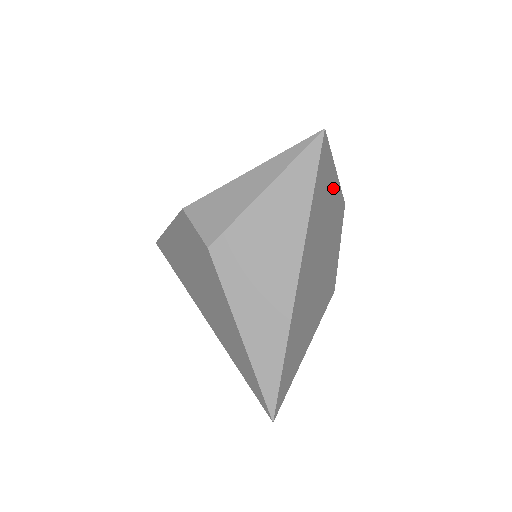
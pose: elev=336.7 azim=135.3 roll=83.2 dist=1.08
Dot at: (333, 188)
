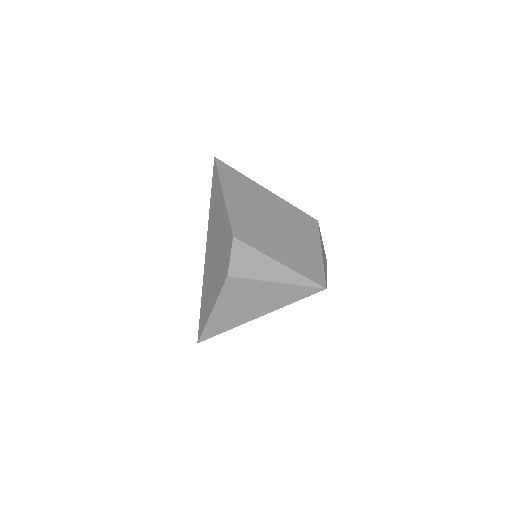
Dot at: occluded
